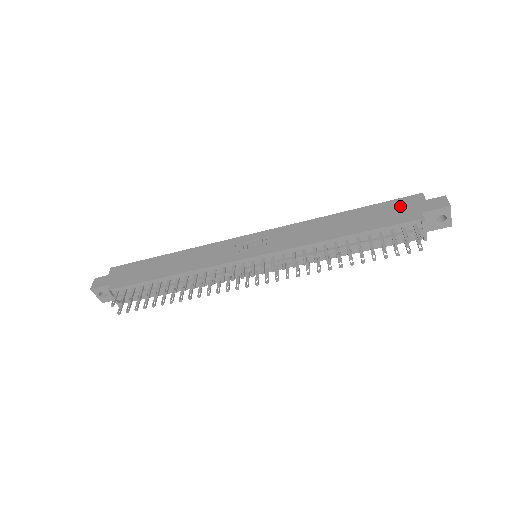
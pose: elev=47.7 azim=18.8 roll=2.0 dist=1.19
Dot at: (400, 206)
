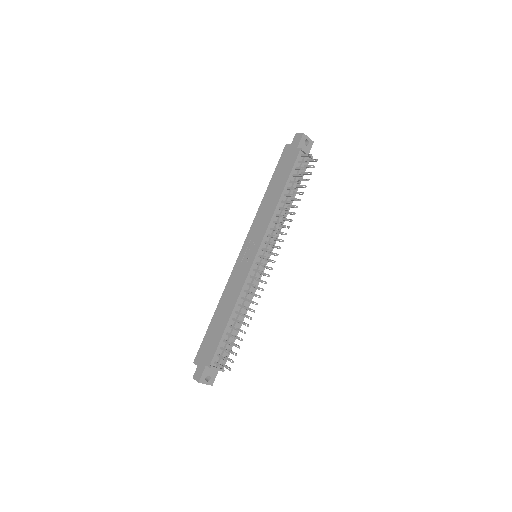
Dot at: (285, 158)
